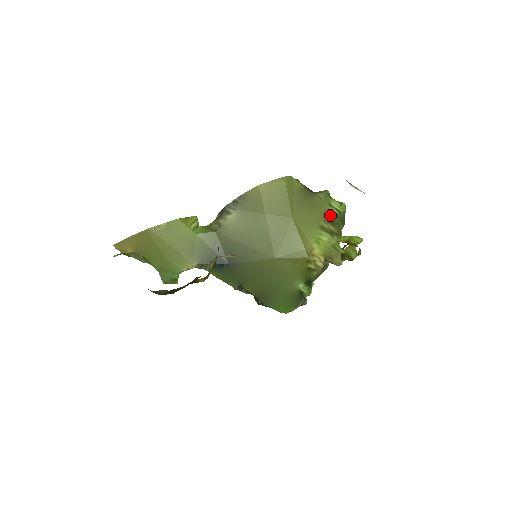
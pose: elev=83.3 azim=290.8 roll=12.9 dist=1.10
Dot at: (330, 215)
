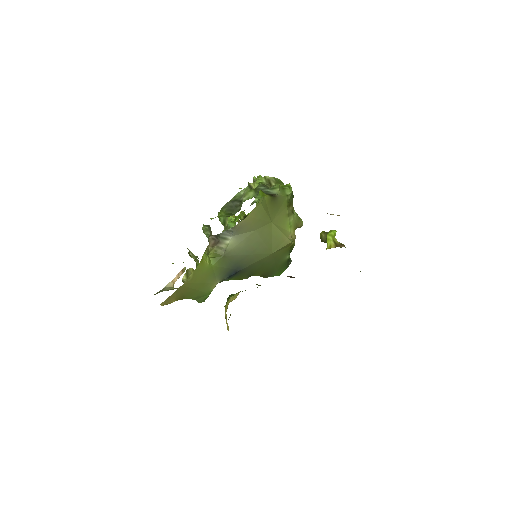
Dot at: (288, 202)
